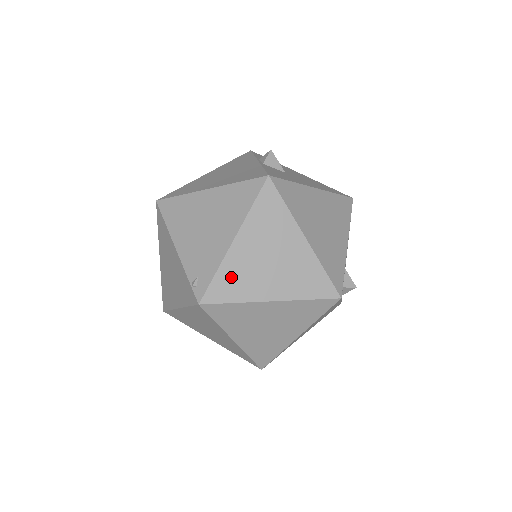
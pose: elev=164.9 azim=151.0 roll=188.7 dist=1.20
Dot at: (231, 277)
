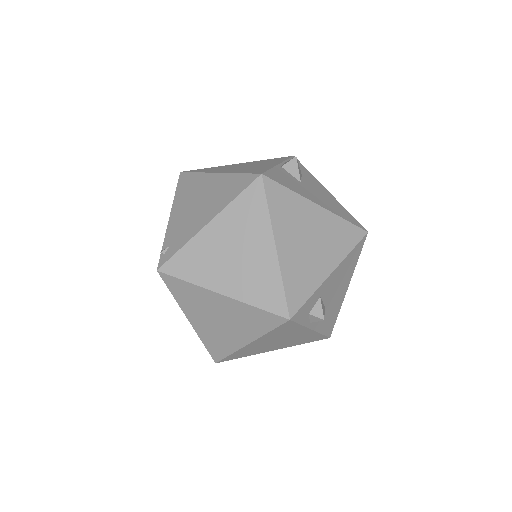
Dot at: (193, 257)
